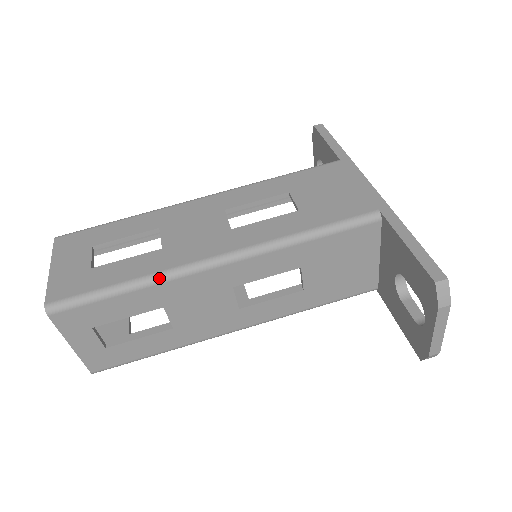
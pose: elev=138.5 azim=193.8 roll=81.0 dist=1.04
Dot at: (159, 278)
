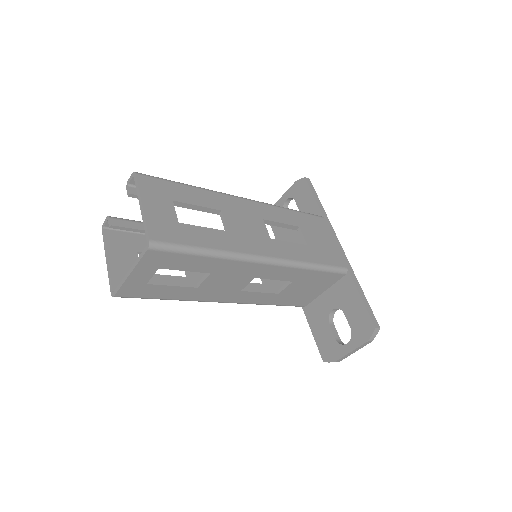
Dot at: (230, 256)
